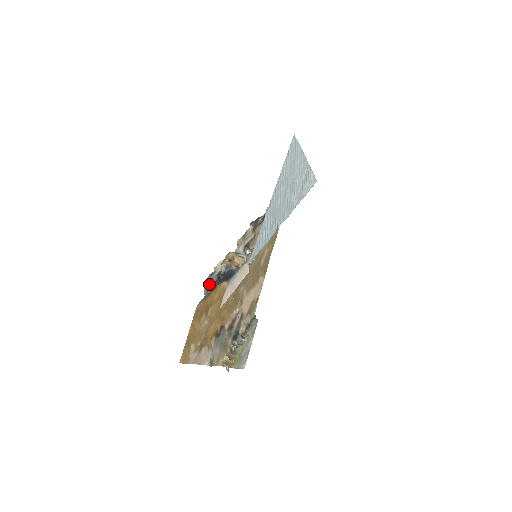
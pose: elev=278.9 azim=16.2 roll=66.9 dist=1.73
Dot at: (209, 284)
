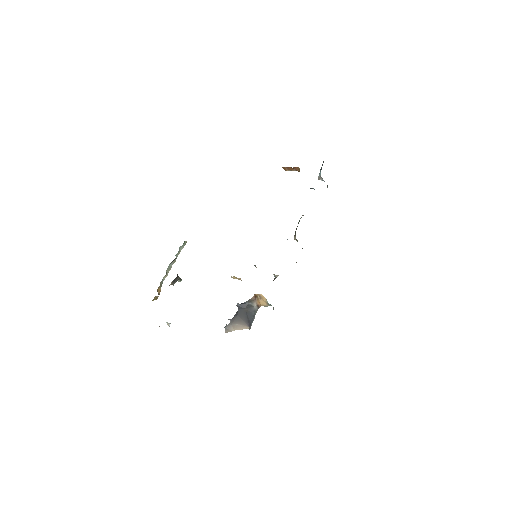
Dot at: (232, 321)
